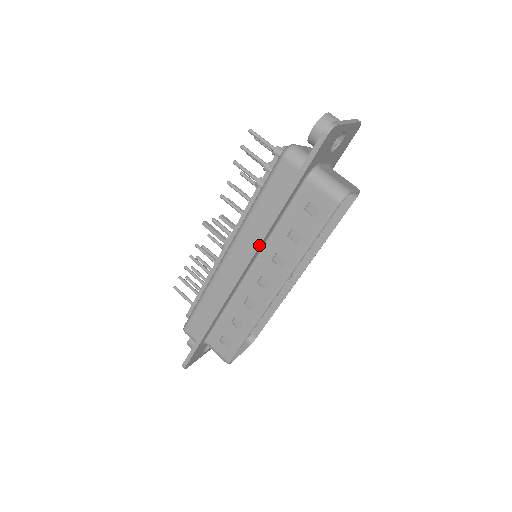
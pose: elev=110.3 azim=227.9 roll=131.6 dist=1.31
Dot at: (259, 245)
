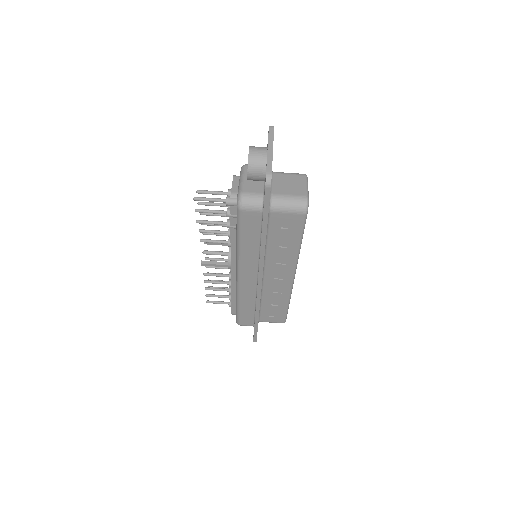
Dot at: (263, 266)
